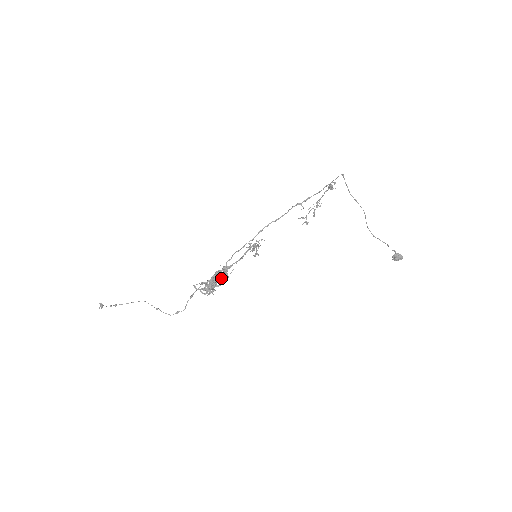
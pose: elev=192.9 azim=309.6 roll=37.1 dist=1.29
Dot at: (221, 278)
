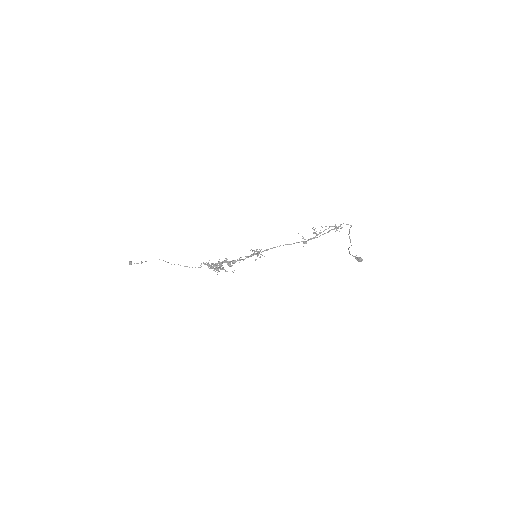
Dot at: (225, 271)
